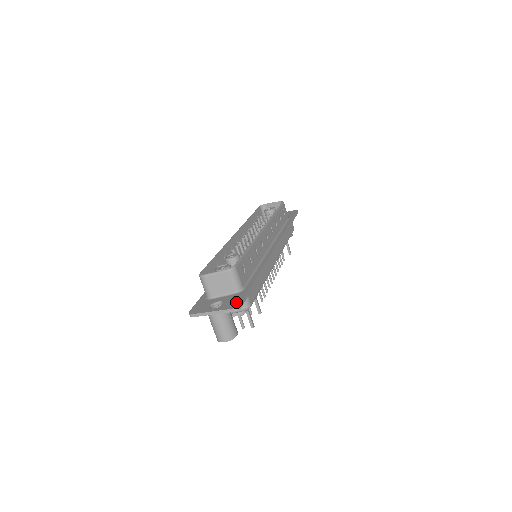
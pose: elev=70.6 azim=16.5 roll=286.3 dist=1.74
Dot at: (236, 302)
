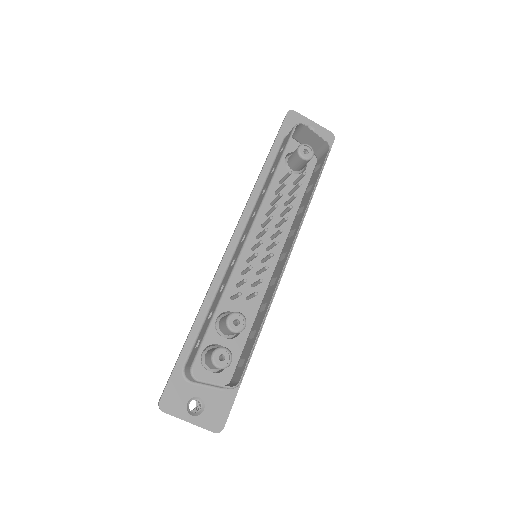
Dot at: (220, 418)
